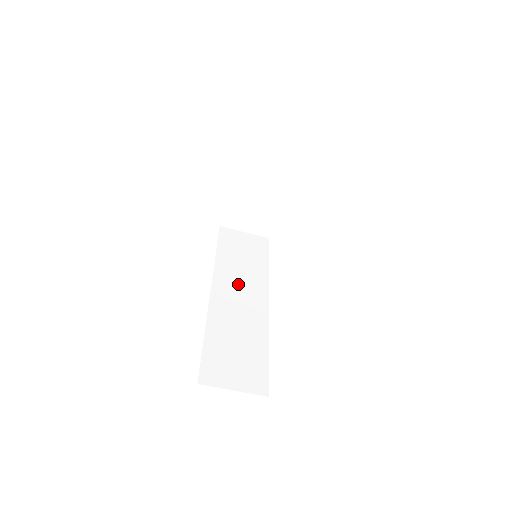
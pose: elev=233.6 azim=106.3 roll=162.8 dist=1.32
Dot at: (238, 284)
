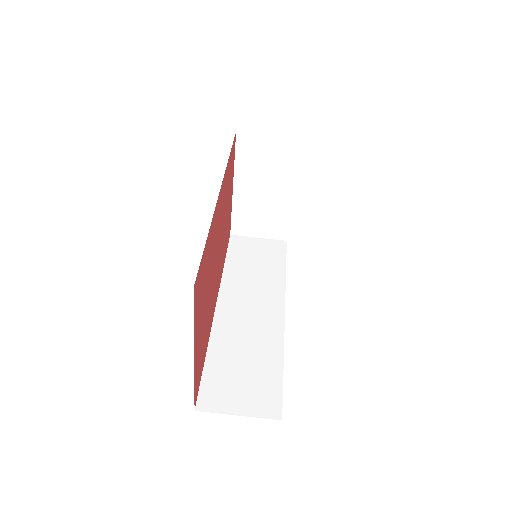
Dot at: (249, 293)
